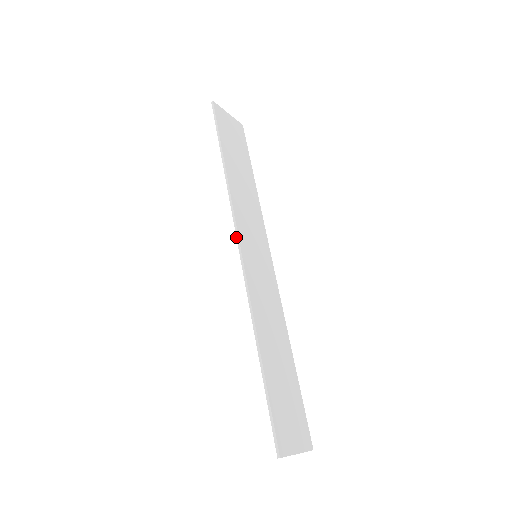
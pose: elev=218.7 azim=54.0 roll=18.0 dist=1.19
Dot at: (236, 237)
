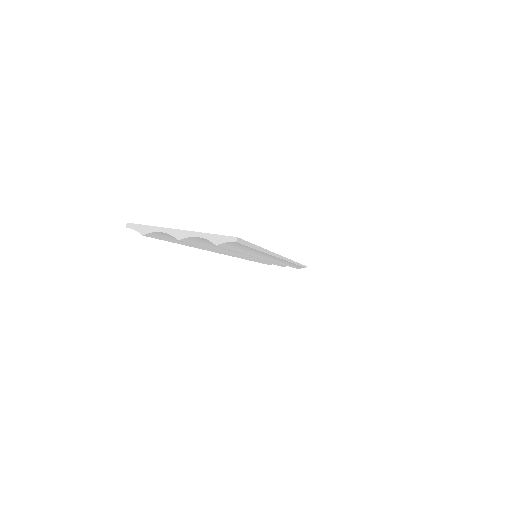
Dot at: occluded
